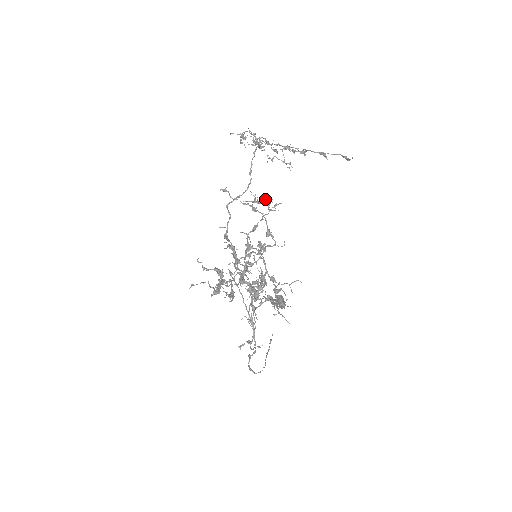
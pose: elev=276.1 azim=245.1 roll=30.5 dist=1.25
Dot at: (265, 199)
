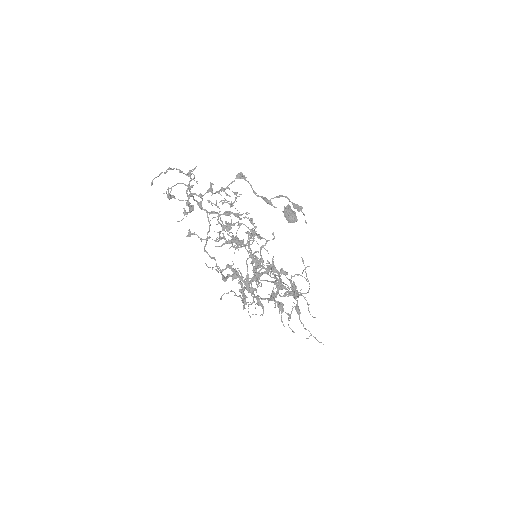
Dot at: occluded
